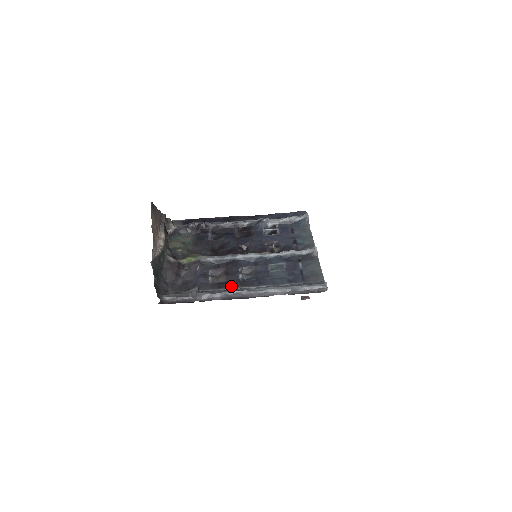
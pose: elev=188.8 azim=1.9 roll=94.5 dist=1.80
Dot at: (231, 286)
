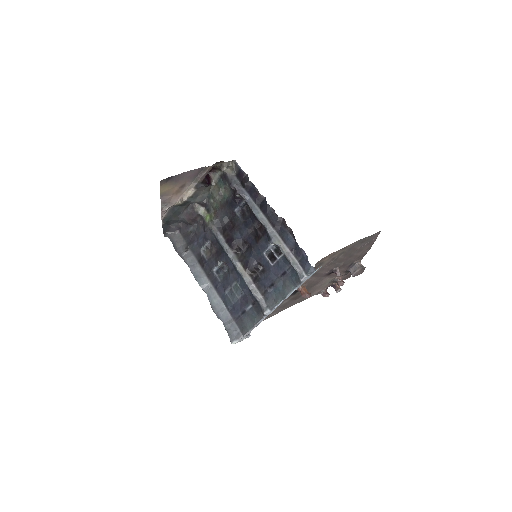
Dot at: (204, 268)
